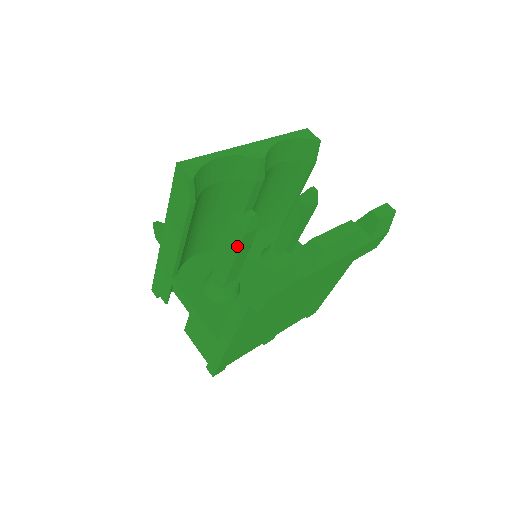
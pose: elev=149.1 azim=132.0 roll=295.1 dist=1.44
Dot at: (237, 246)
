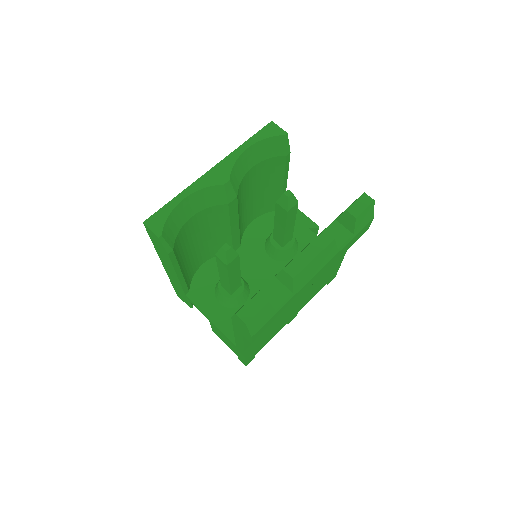
Dot at: (225, 272)
